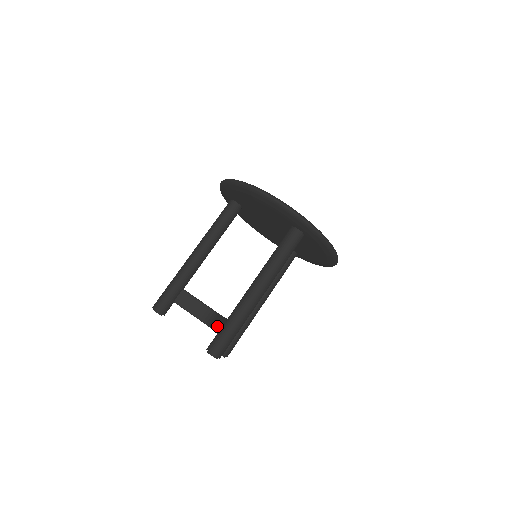
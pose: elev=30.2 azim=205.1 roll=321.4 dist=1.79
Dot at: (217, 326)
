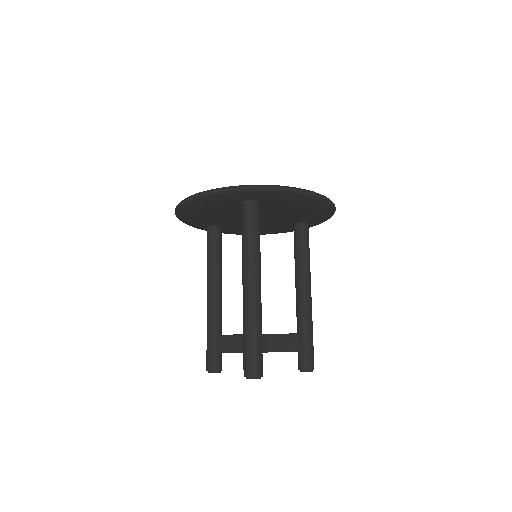
Dot at: occluded
